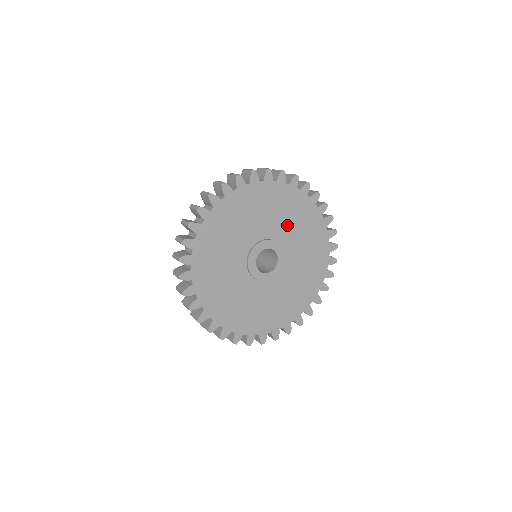
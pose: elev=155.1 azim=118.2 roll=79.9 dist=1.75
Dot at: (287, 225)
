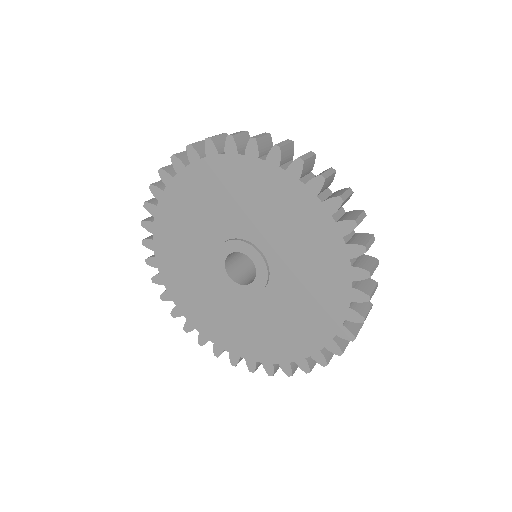
Dot at: (269, 223)
